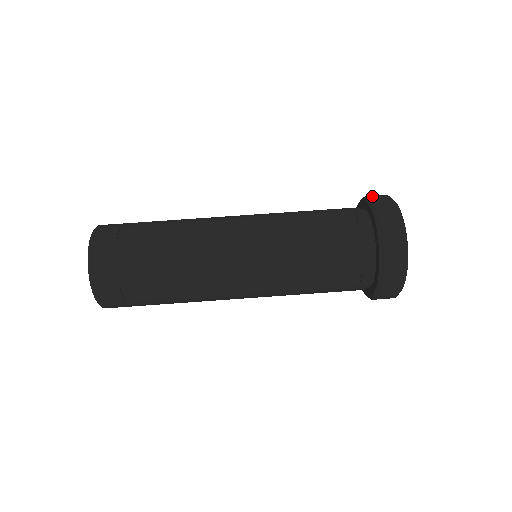
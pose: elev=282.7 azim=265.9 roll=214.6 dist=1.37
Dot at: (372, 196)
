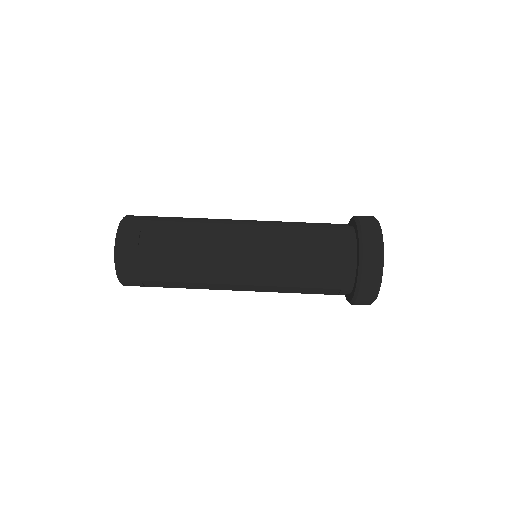
Dot at: (364, 224)
